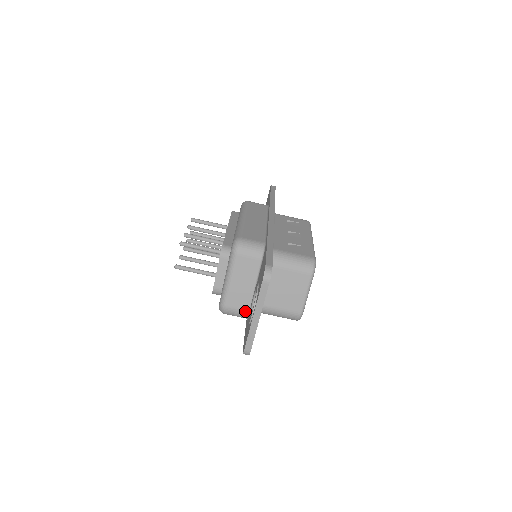
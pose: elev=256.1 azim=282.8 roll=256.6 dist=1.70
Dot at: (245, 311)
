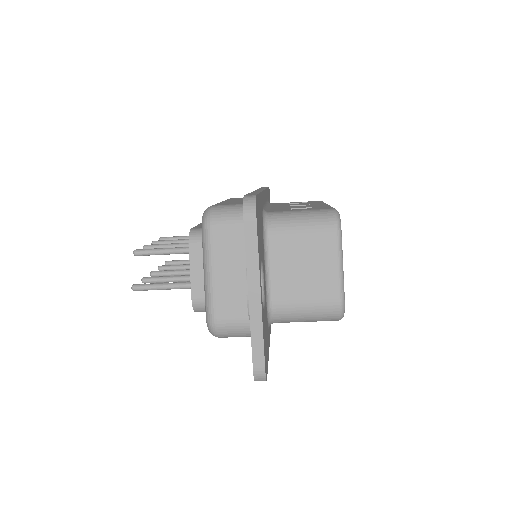
Dot at: (248, 319)
